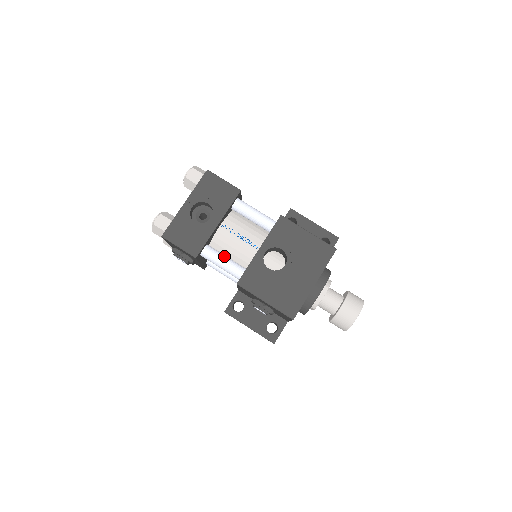
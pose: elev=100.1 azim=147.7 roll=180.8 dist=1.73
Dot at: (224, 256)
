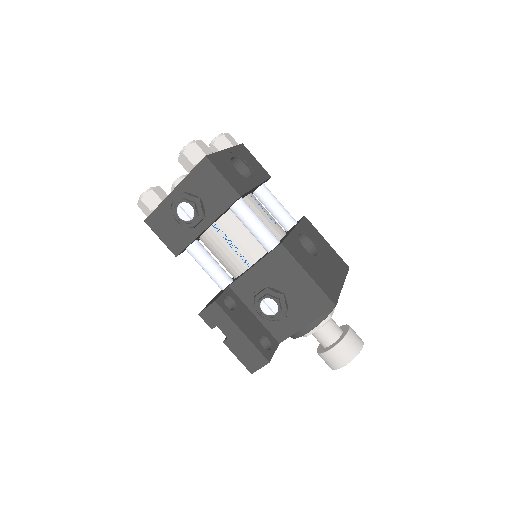
Dot at: occluded
